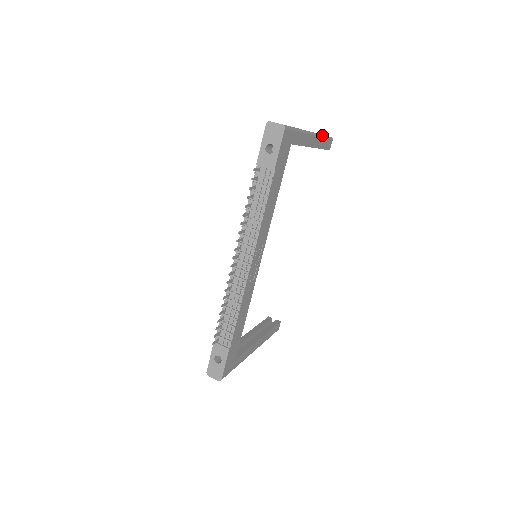
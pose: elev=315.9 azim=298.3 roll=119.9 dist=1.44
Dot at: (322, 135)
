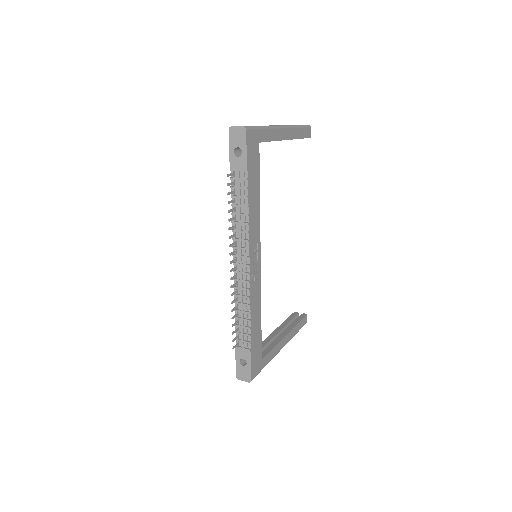
Dot at: (296, 125)
